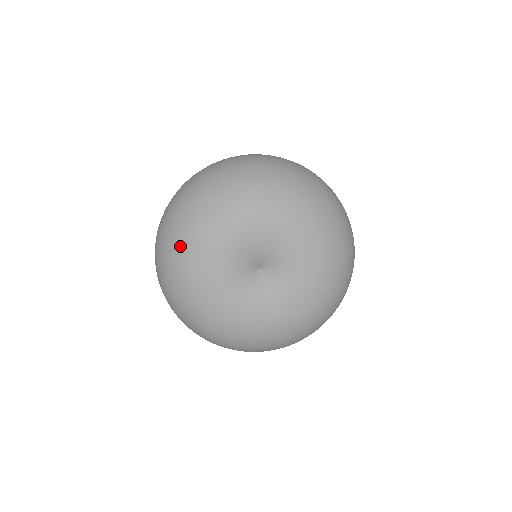
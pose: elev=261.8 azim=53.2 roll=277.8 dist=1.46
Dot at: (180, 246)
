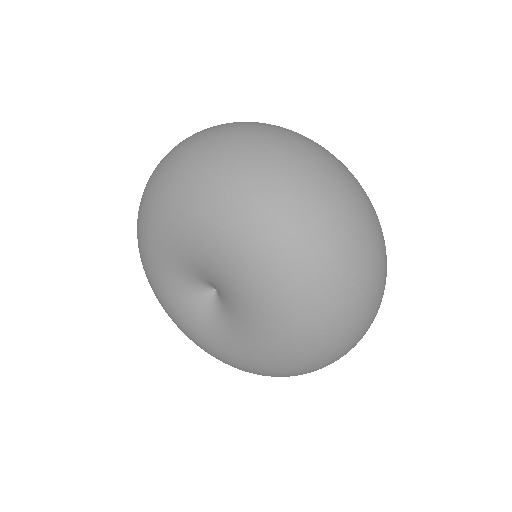
Dot at: (138, 240)
